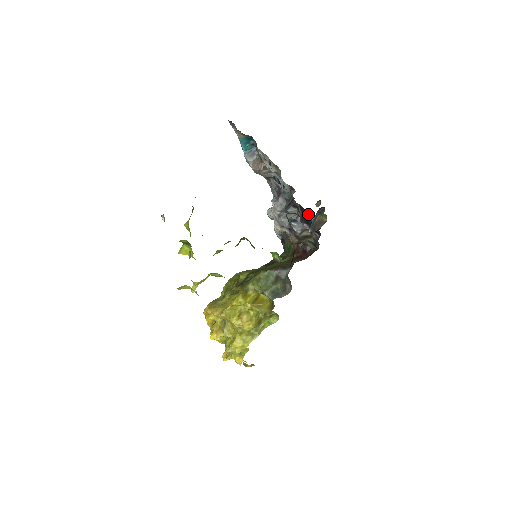
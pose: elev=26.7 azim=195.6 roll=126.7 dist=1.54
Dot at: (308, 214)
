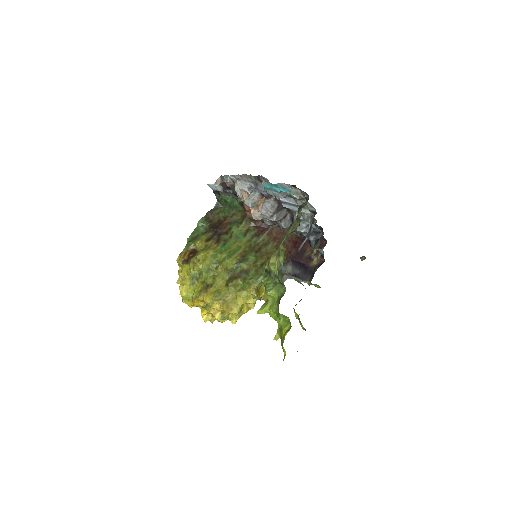
Dot at: occluded
